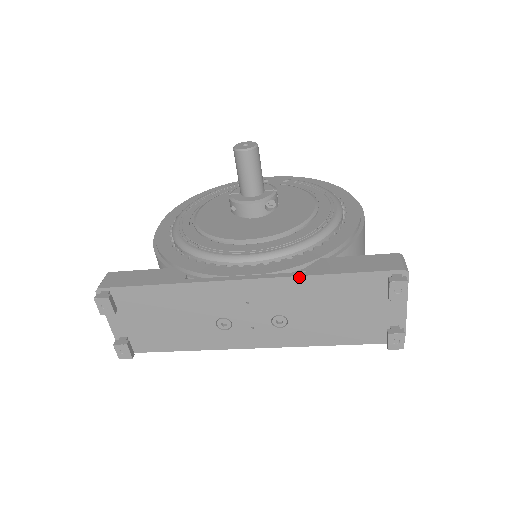
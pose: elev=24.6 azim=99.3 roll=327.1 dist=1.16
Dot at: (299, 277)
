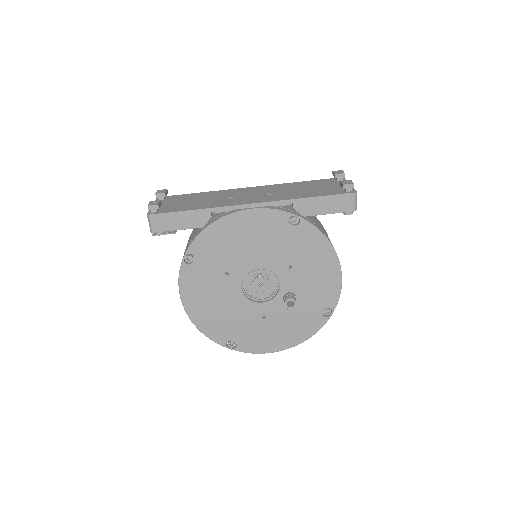
Dot at: (283, 184)
